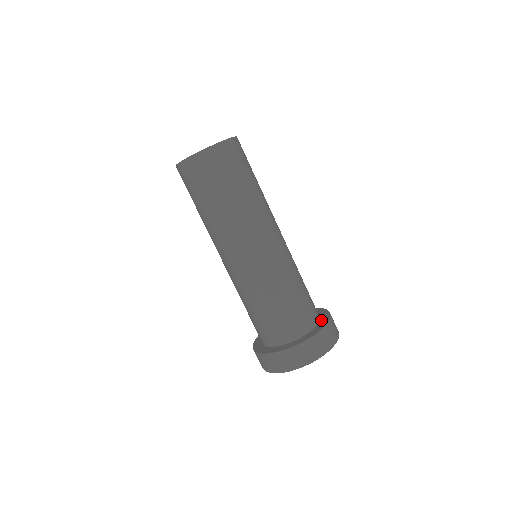
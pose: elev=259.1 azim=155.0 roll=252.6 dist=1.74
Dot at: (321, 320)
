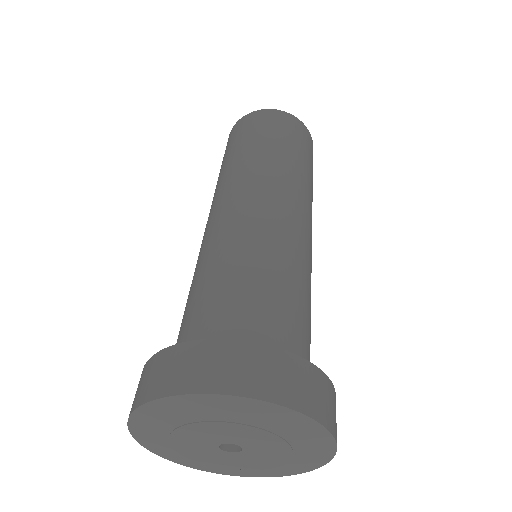
Dot at: occluded
